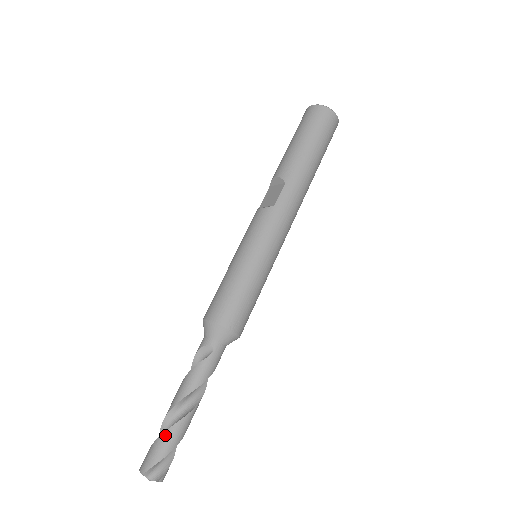
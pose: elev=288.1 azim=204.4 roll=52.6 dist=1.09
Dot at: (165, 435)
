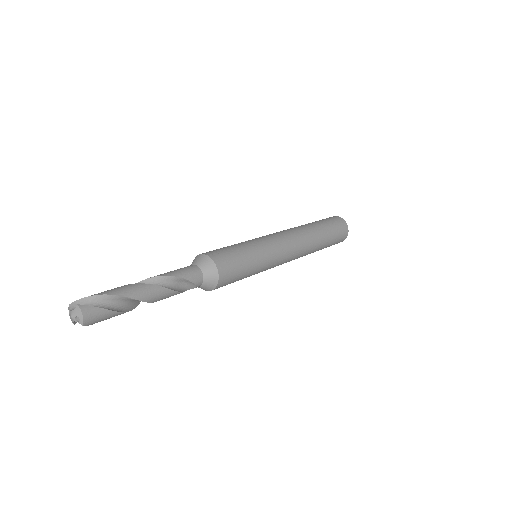
Dot at: (109, 290)
